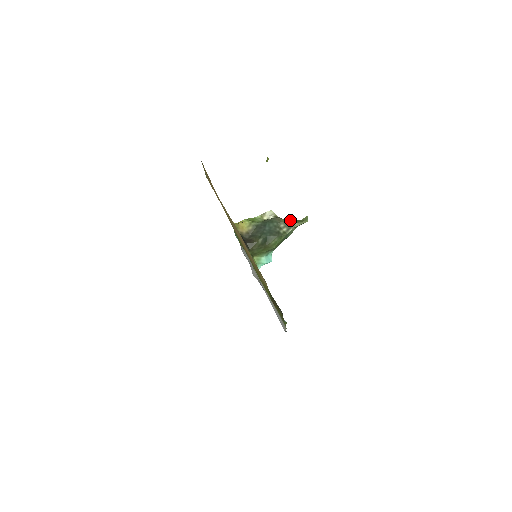
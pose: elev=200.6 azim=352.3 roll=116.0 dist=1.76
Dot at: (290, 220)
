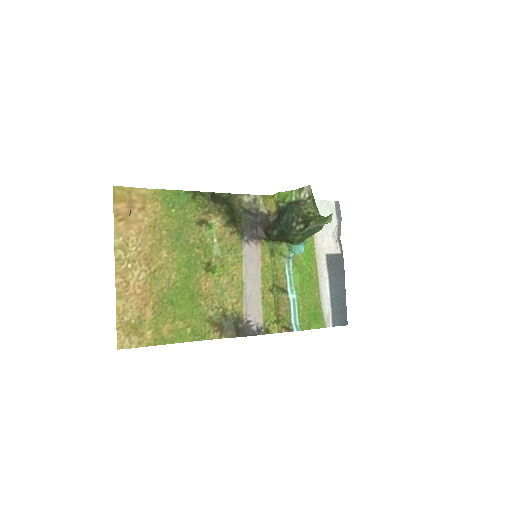
Dot at: (311, 214)
